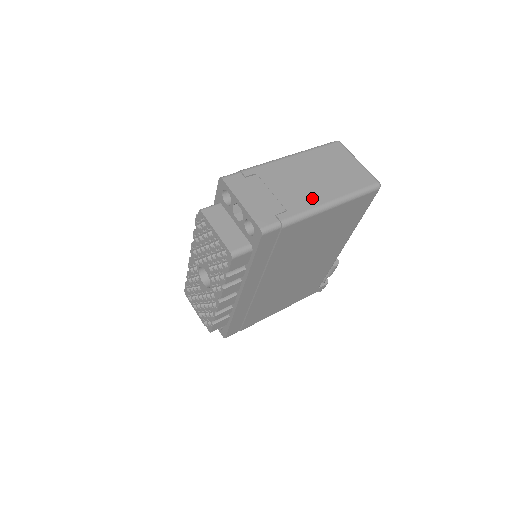
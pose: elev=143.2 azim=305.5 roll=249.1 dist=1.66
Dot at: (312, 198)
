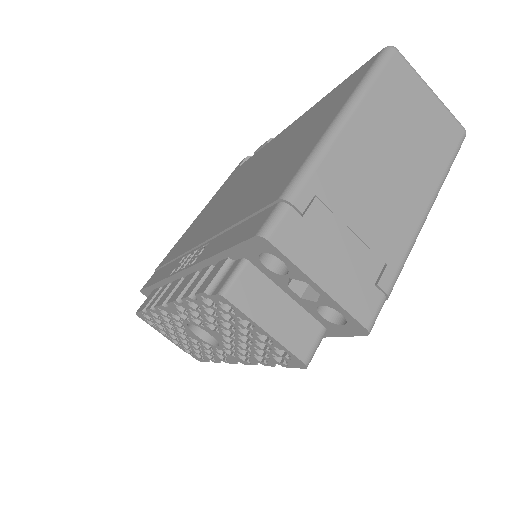
Dot at: (406, 213)
